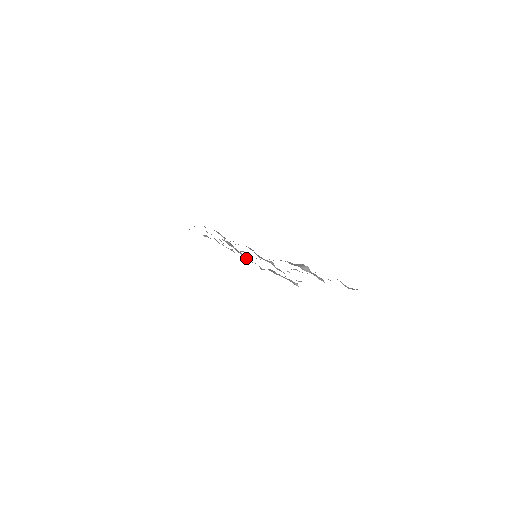
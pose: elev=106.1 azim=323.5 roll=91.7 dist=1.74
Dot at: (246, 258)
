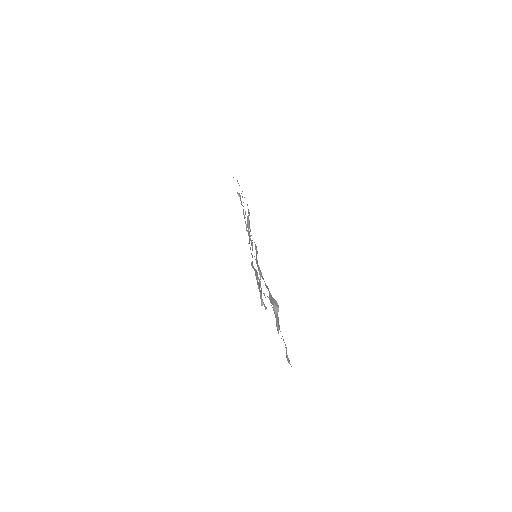
Dot at: occluded
